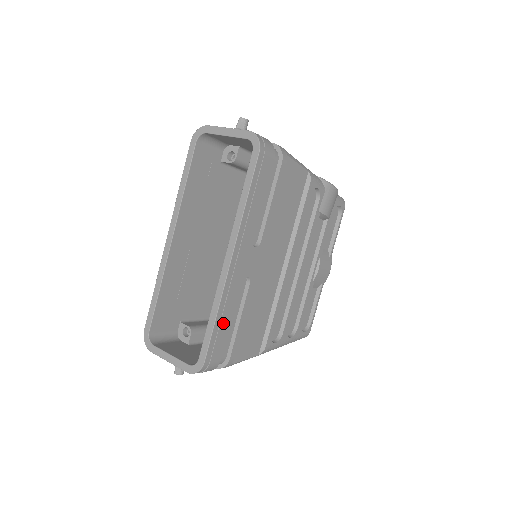
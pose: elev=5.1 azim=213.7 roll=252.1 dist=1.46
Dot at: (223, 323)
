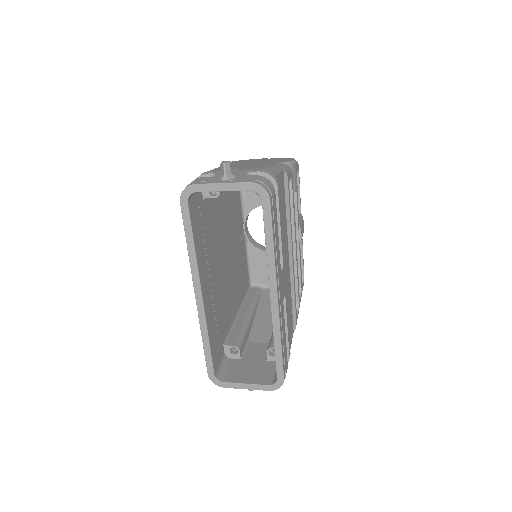
Dot at: (284, 343)
